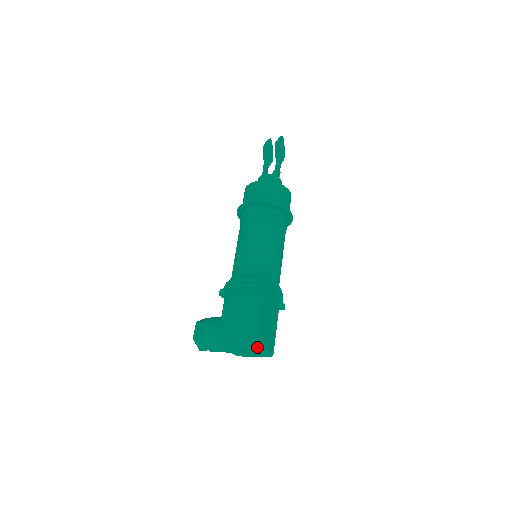
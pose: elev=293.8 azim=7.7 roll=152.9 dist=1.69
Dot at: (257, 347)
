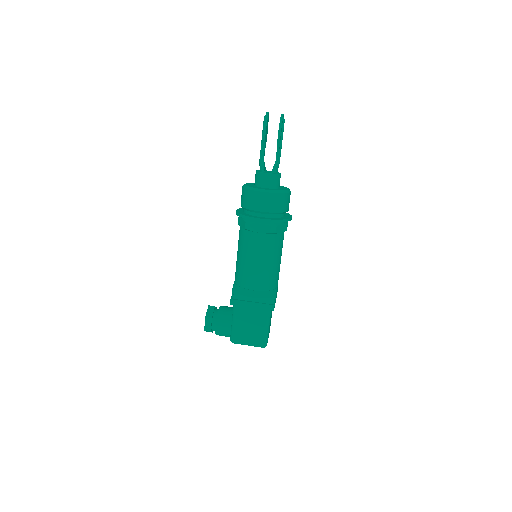
Dot at: (266, 345)
